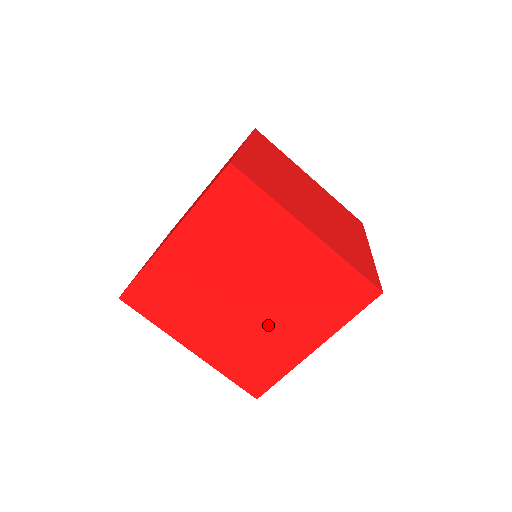
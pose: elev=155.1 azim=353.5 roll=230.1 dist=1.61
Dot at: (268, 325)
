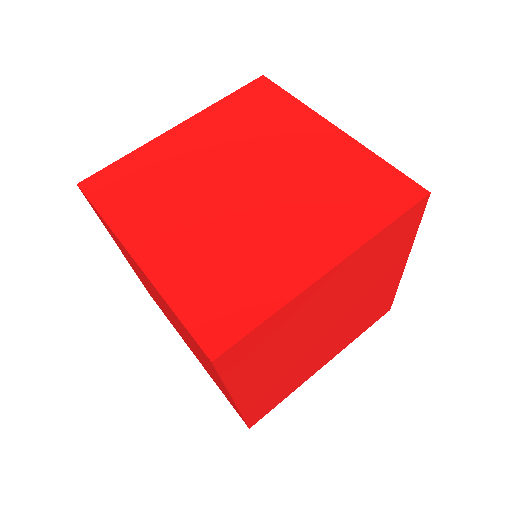
Dot at: (264, 227)
